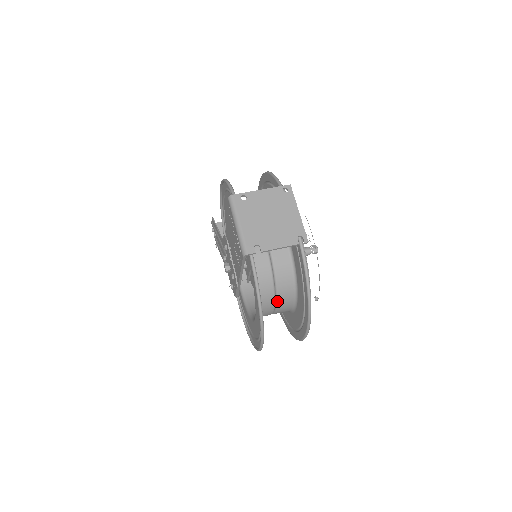
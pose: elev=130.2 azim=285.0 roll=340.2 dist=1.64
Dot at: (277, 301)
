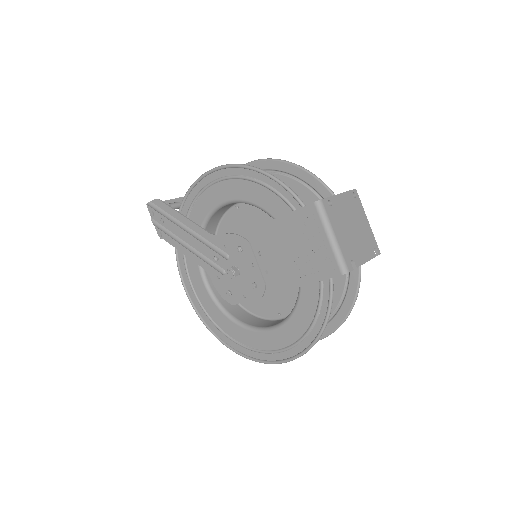
Dot at: occluded
